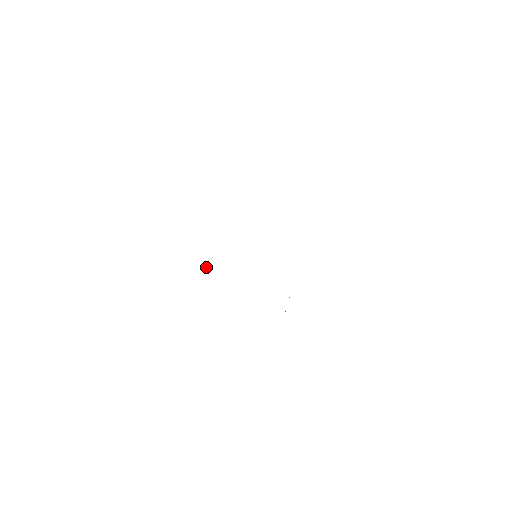
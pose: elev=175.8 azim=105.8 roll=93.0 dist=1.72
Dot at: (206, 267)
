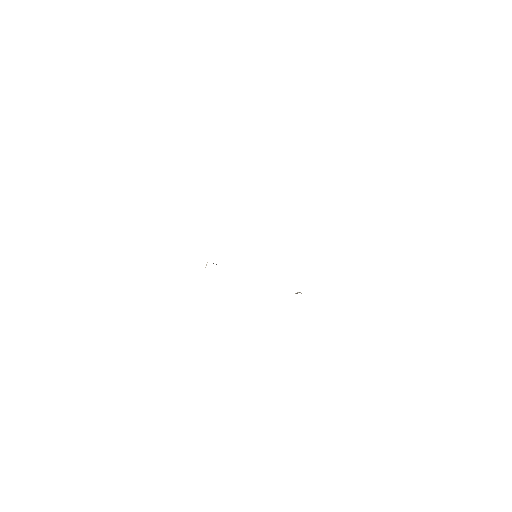
Dot at: (206, 264)
